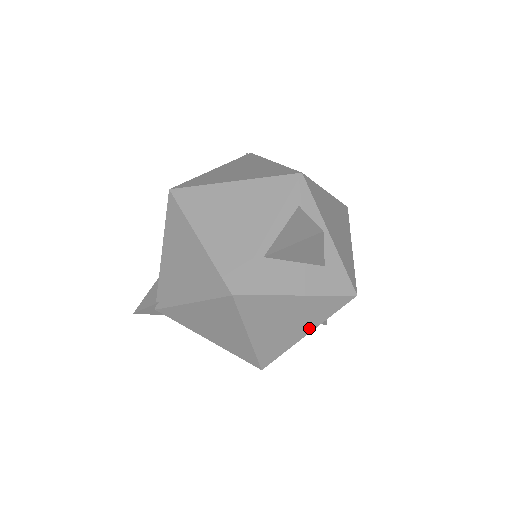
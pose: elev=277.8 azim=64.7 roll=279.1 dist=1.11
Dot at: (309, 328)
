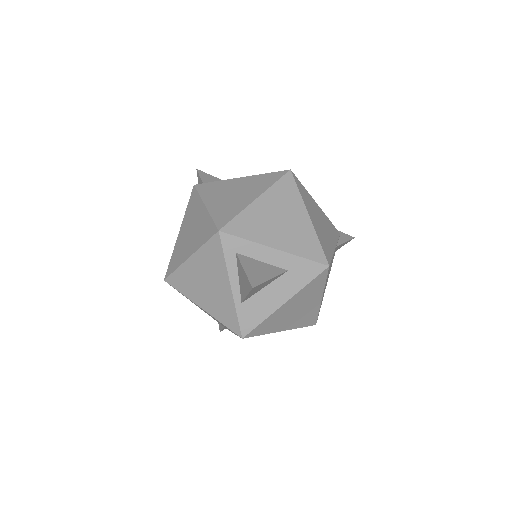
Dot at: (318, 297)
